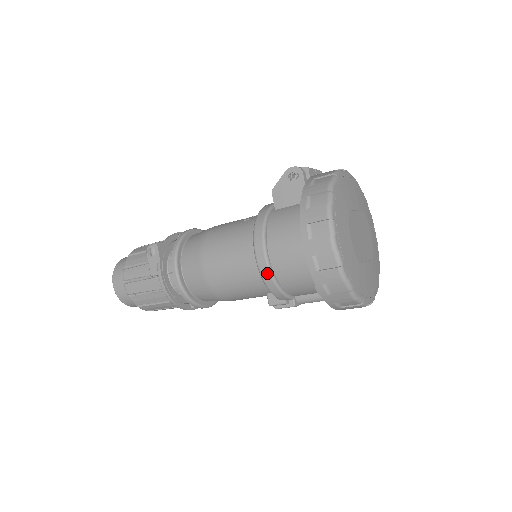
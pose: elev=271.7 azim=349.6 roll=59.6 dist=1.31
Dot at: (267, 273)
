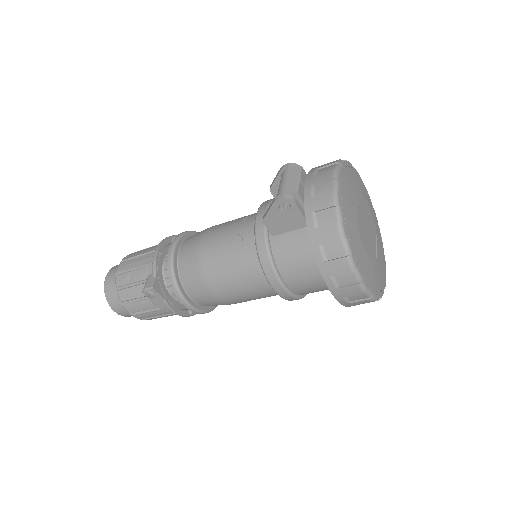
Dot at: (290, 298)
